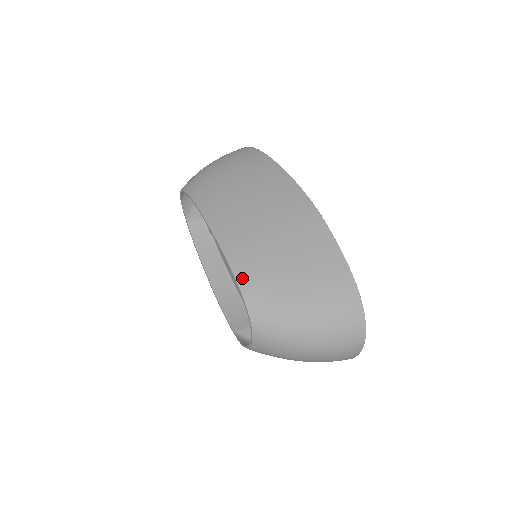
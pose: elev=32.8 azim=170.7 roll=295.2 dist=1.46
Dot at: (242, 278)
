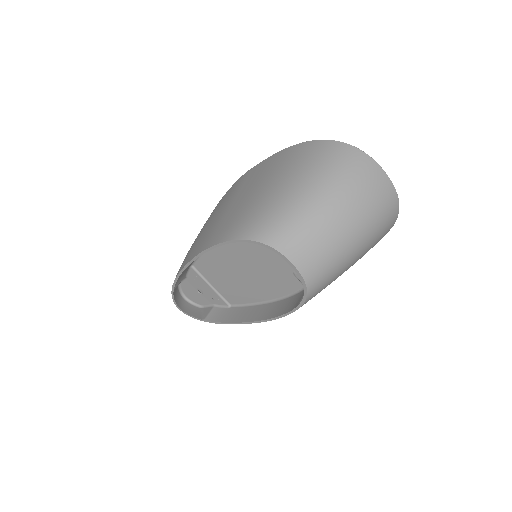
Dot at: (225, 237)
